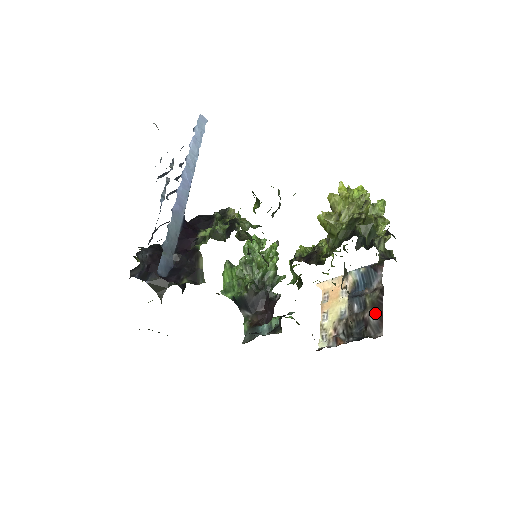
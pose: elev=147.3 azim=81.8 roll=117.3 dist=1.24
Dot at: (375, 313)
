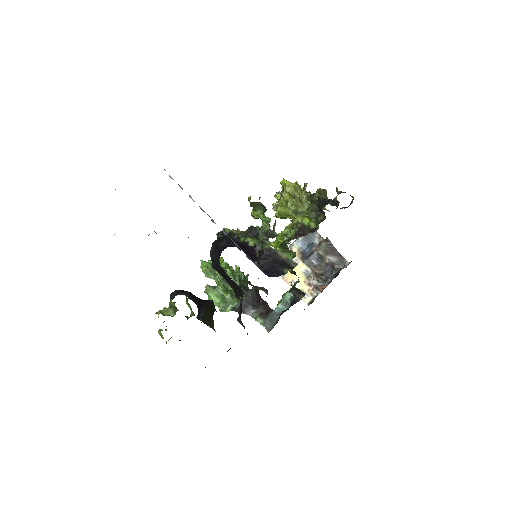
Dot at: (332, 255)
